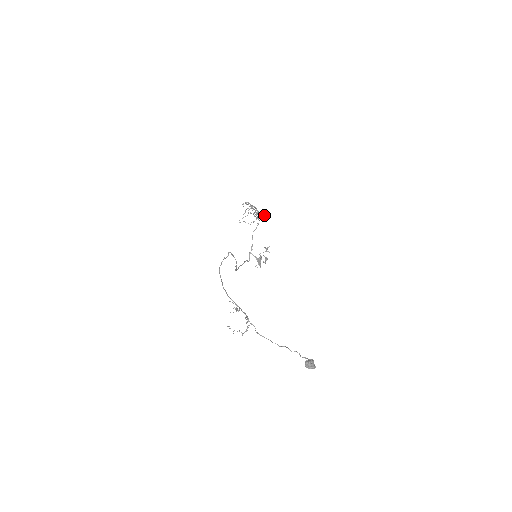
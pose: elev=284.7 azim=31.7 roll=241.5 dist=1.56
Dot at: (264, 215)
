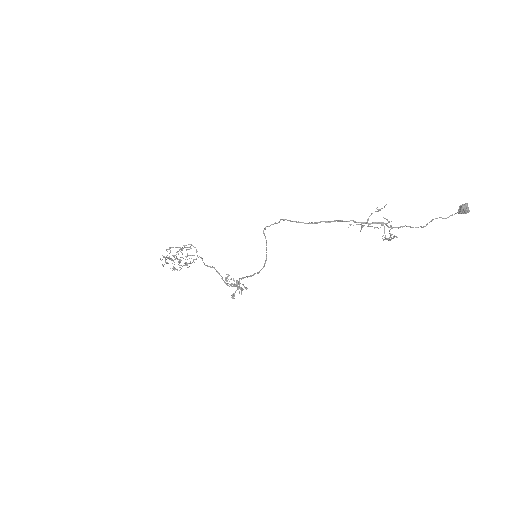
Dot at: (183, 265)
